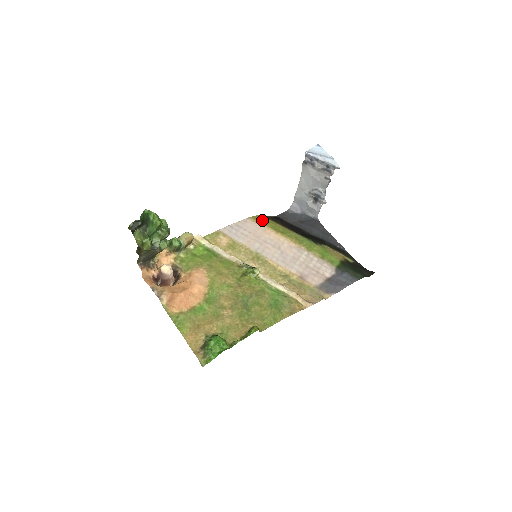
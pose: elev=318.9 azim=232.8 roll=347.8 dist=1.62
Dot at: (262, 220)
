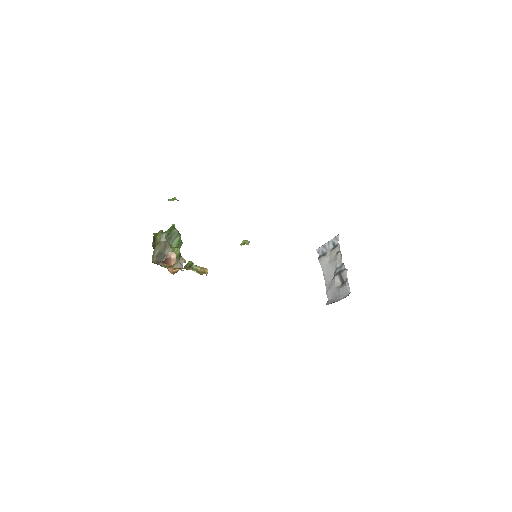
Dot at: occluded
